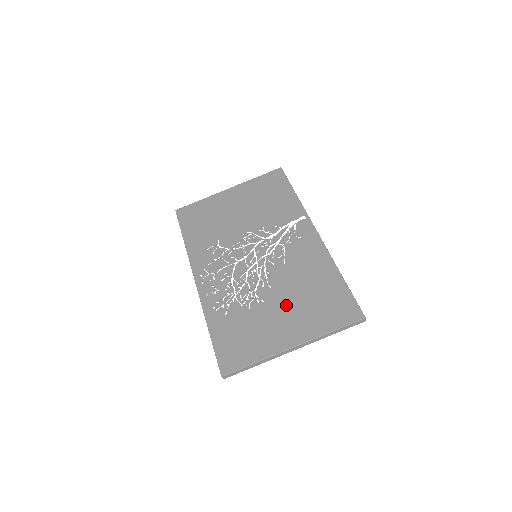
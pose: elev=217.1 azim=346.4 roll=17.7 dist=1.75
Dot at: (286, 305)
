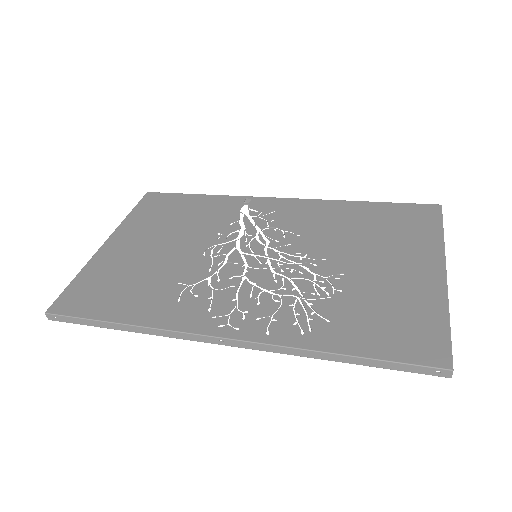
Dot at: (370, 255)
